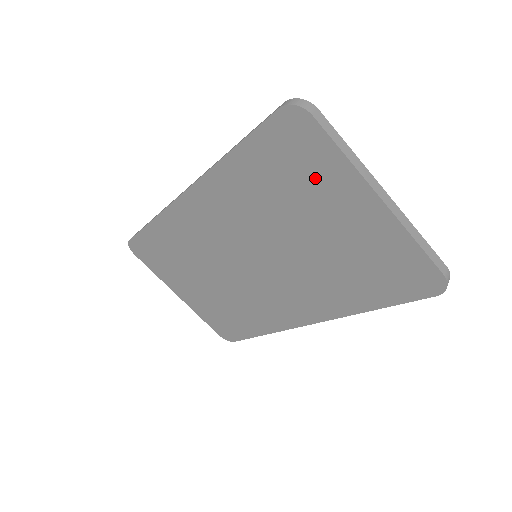
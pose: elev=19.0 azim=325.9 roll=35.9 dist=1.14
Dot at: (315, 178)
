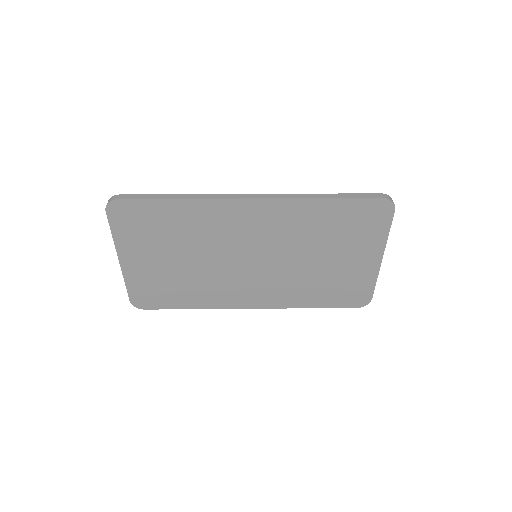
Dot at: (362, 235)
